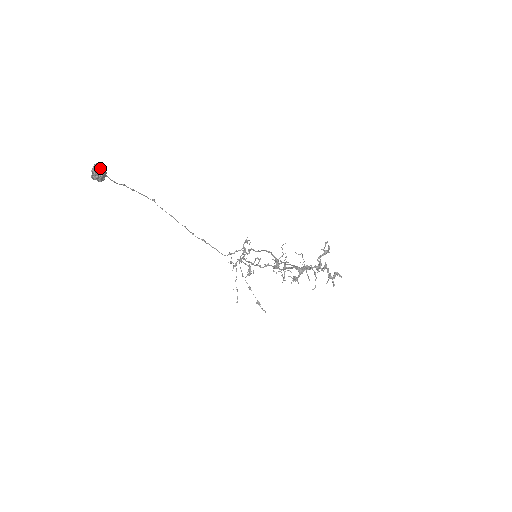
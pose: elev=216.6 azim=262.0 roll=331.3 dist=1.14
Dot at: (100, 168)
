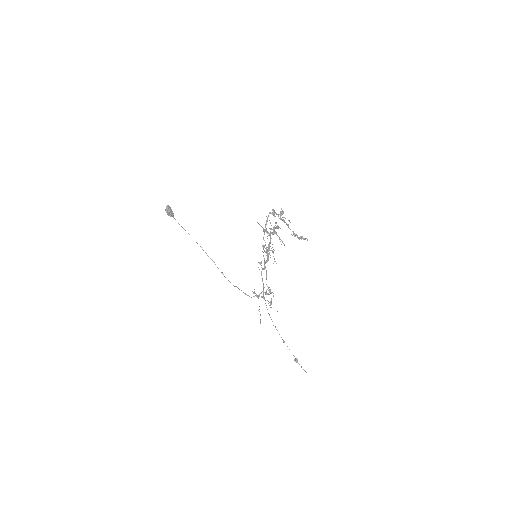
Dot at: (170, 207)
